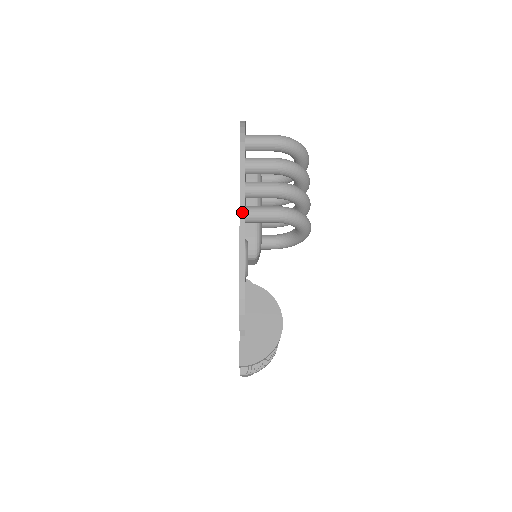
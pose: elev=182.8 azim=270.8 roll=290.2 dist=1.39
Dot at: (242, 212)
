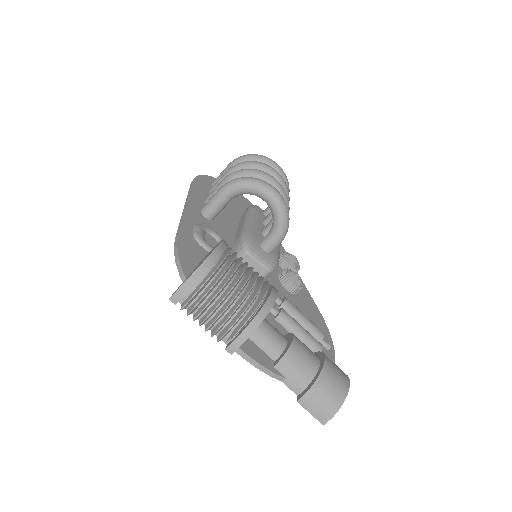
Dot at: (186, 204)
